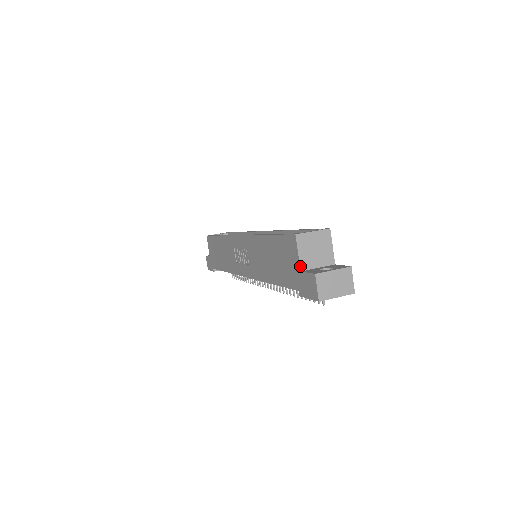
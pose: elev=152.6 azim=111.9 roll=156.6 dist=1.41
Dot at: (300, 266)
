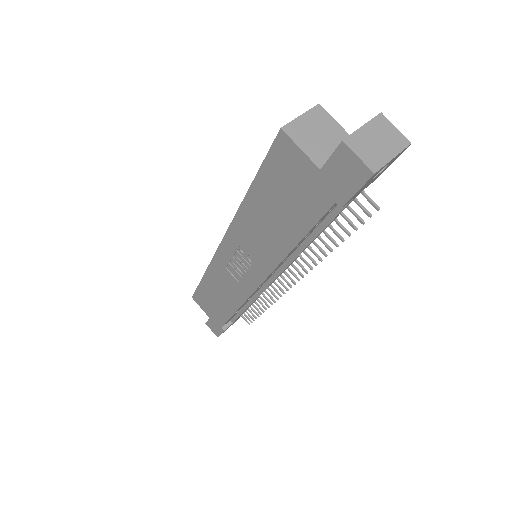
Dot at: (314, 164)
